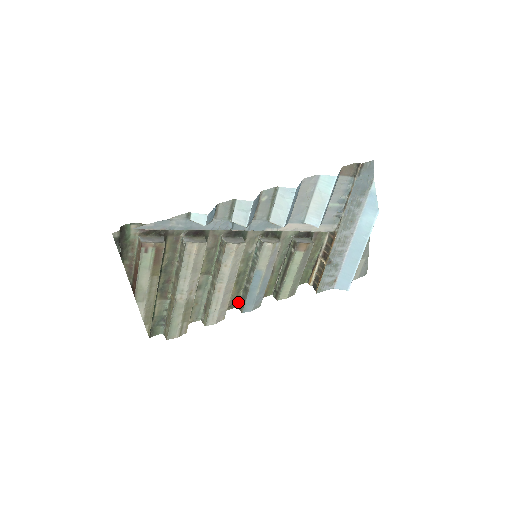
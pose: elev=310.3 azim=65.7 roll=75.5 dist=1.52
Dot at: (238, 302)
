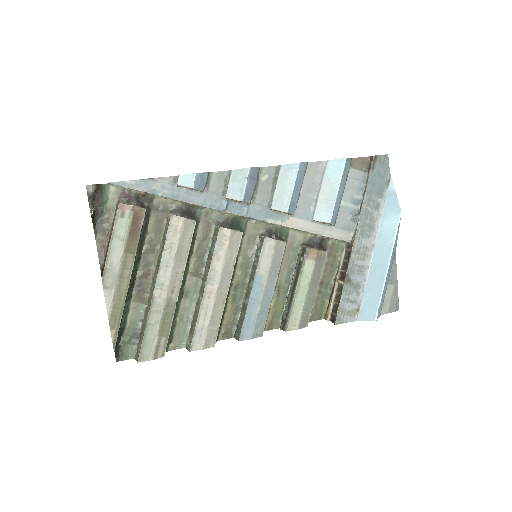
Dot at: (235, 330)
